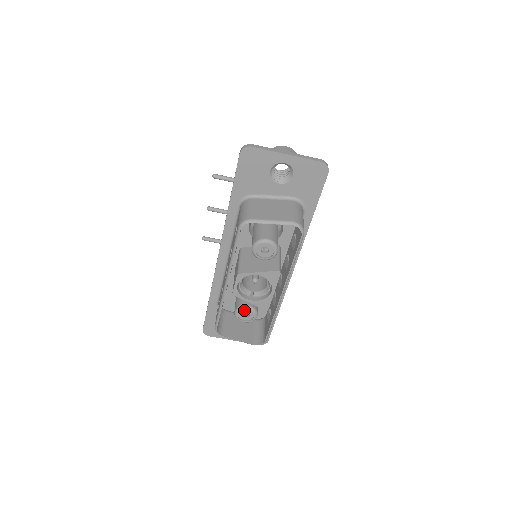
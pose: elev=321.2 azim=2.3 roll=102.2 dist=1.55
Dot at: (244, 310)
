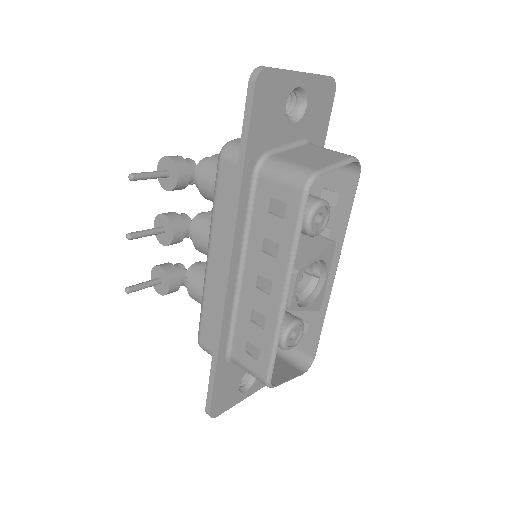
Dot at: (292, 330)
